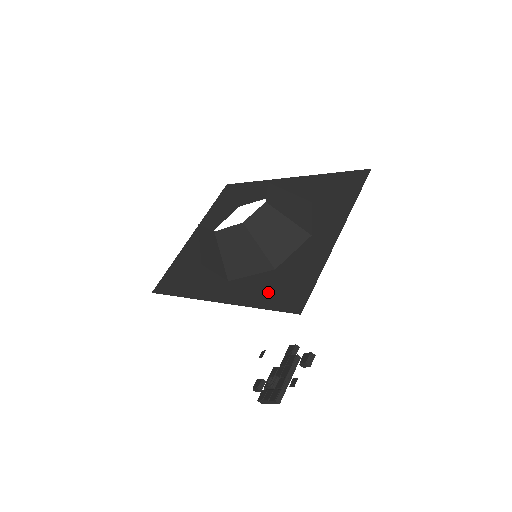
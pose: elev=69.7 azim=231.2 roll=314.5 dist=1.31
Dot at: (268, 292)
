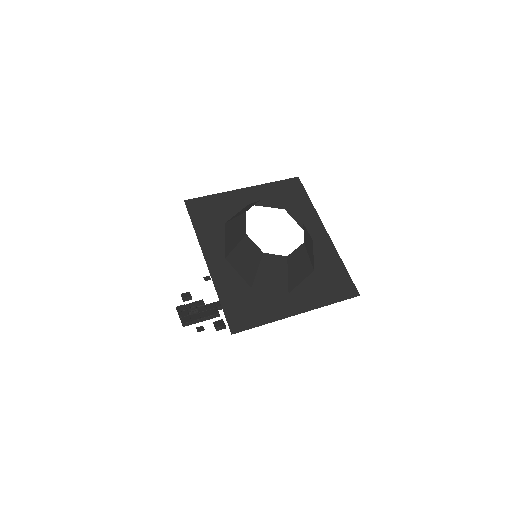
Dot at: (234, 298)
